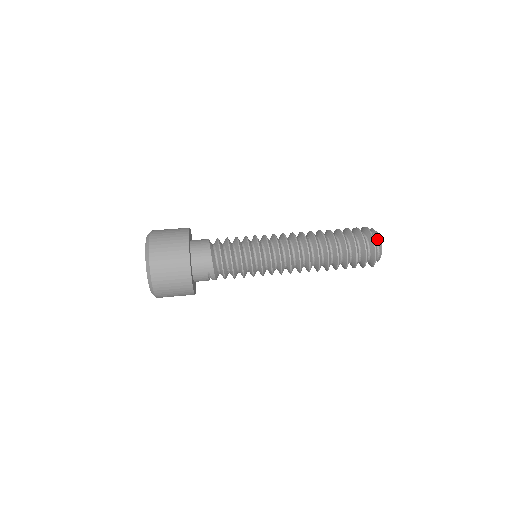
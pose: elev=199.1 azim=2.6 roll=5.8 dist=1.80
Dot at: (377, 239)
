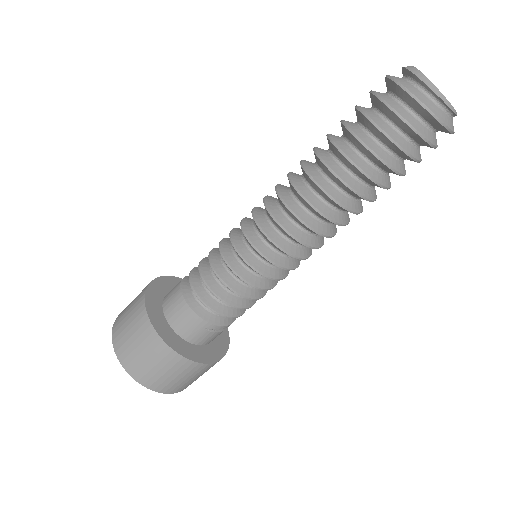
Dot at: (418, 83)
